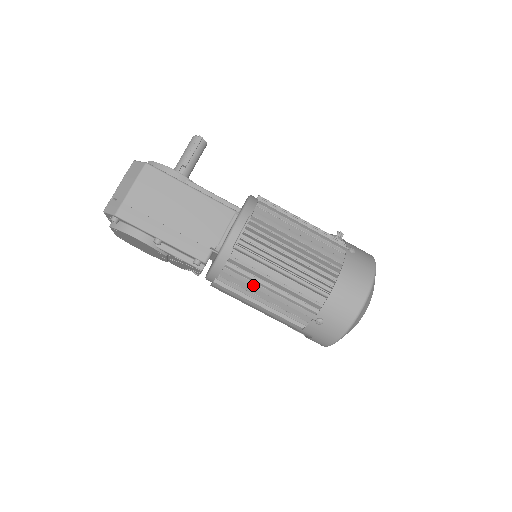
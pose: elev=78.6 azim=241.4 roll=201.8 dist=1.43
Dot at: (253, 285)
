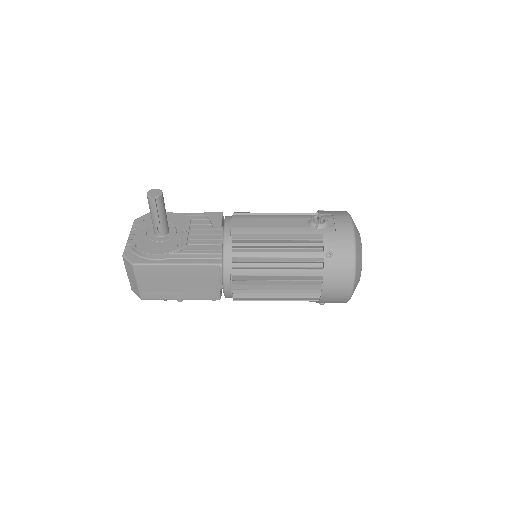
Dot at: occluded
